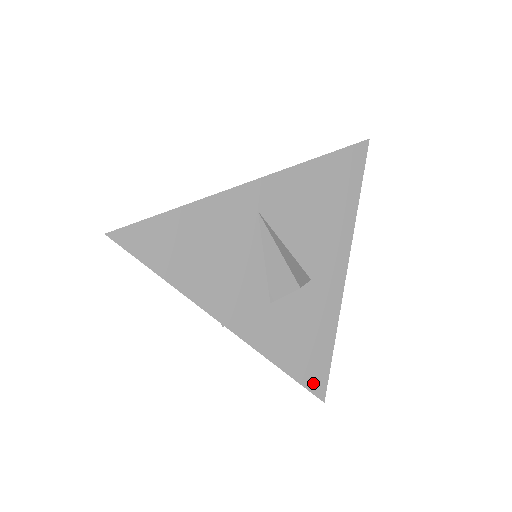
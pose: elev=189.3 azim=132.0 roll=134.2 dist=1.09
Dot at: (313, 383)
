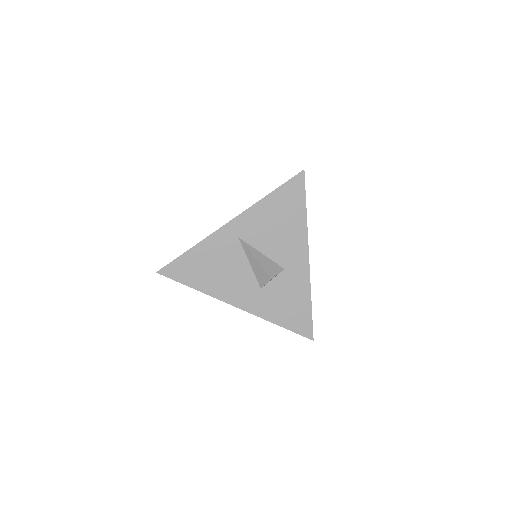
Dot at: (302, 330)
